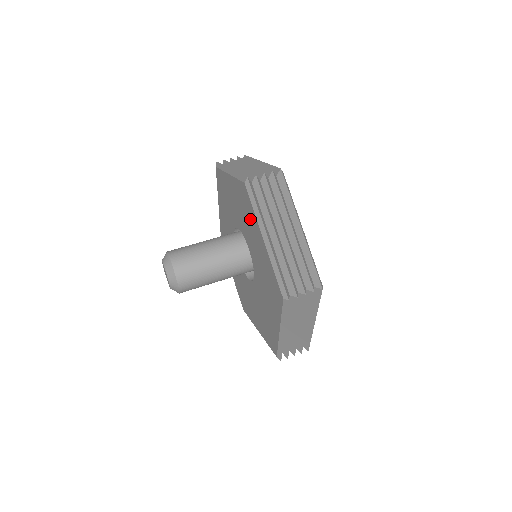
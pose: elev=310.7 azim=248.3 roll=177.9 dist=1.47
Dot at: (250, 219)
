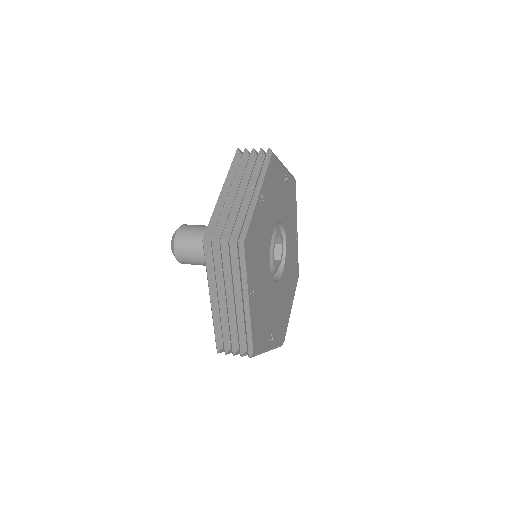
Dot at: occluded
